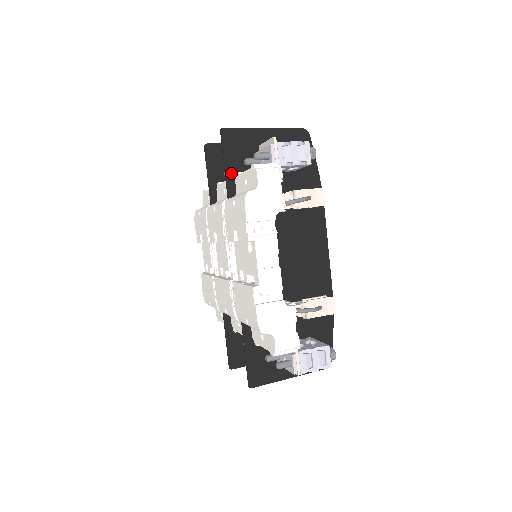
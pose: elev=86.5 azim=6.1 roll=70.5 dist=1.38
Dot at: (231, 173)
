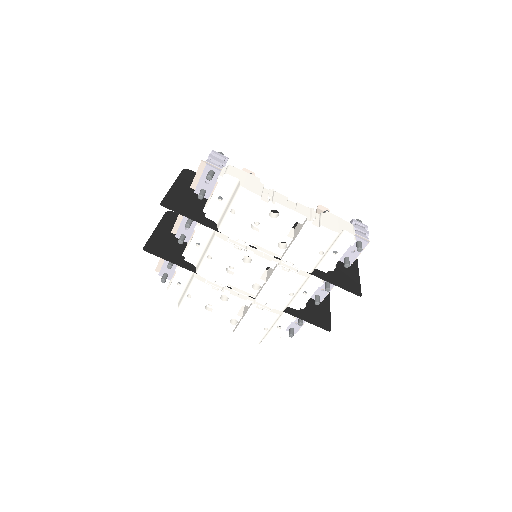
Dot at: (198, 218)
